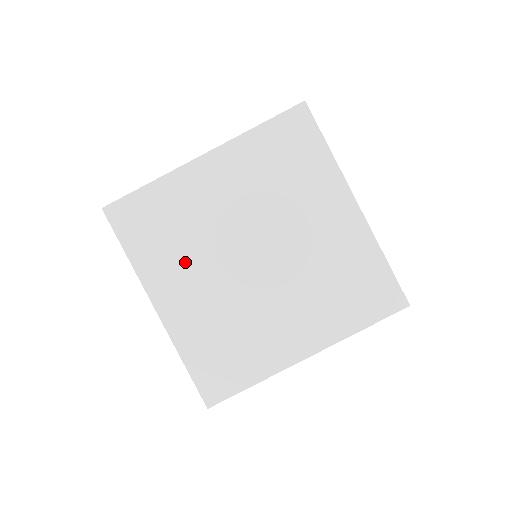
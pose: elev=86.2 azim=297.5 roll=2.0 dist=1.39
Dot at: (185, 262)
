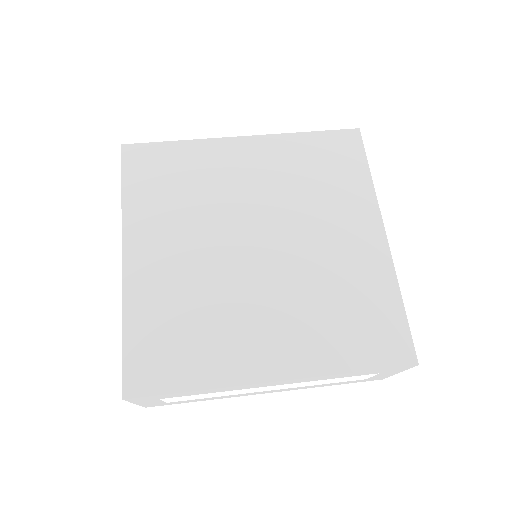
Dot at: (179, 222)
